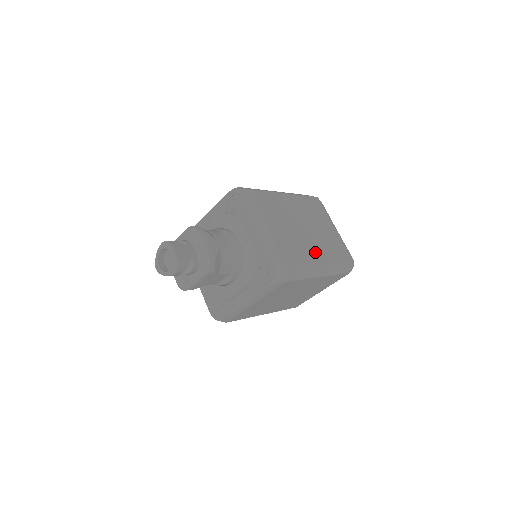
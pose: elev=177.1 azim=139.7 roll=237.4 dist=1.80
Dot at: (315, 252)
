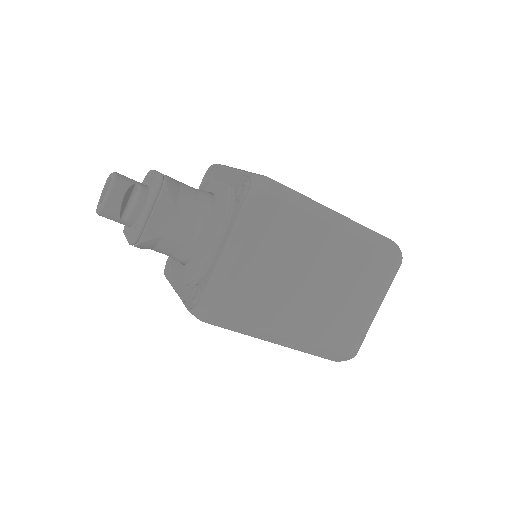
Dot at: occluded
